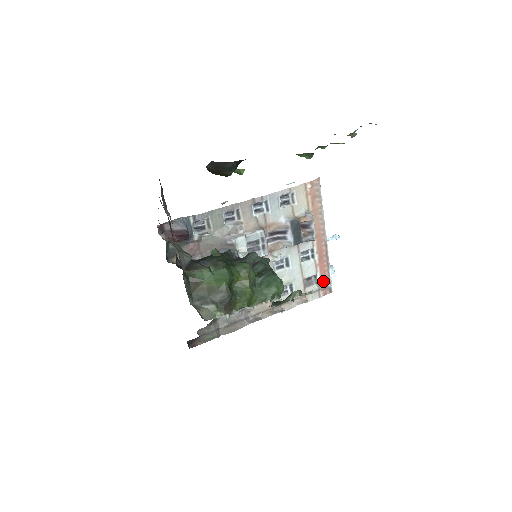
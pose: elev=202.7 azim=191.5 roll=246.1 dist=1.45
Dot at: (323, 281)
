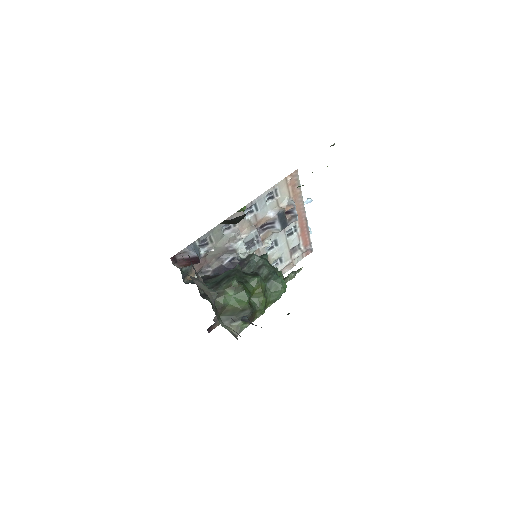
Dot at: (305, 246)
